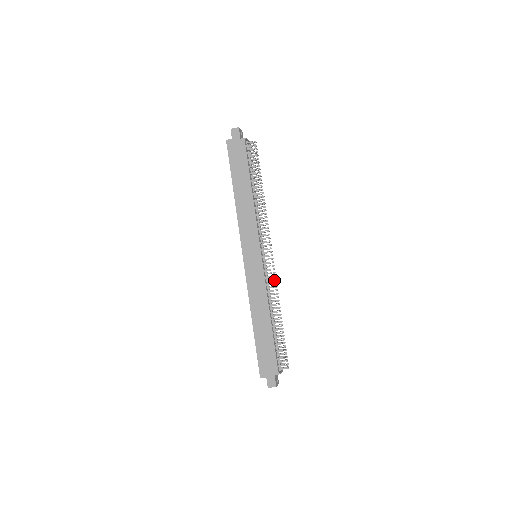
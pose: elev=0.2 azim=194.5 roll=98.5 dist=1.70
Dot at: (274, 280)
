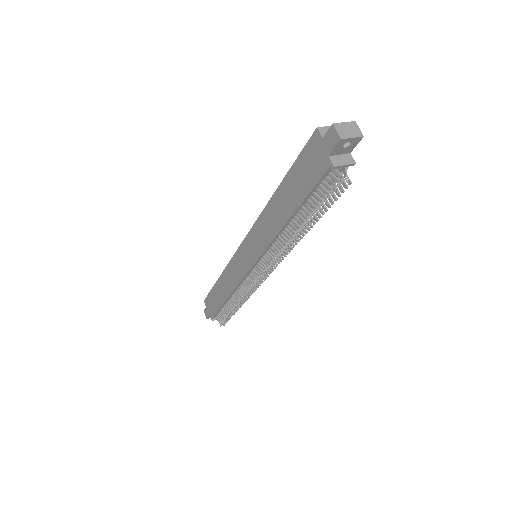
Dot at: (250, 290)
